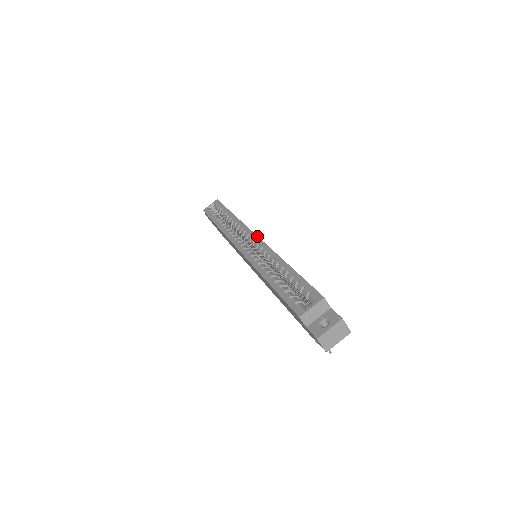
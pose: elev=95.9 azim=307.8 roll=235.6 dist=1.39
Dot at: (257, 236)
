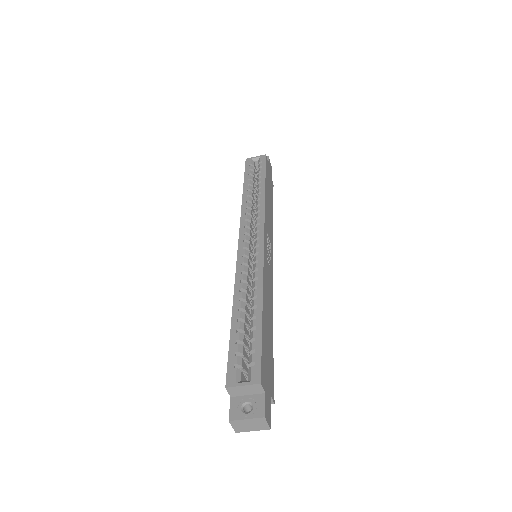
Dot at: (263, 240)
